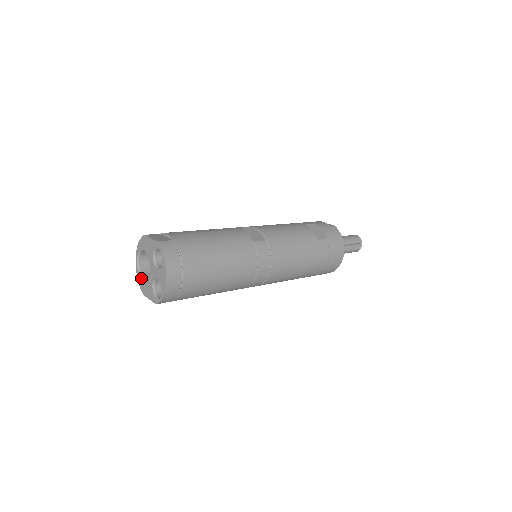
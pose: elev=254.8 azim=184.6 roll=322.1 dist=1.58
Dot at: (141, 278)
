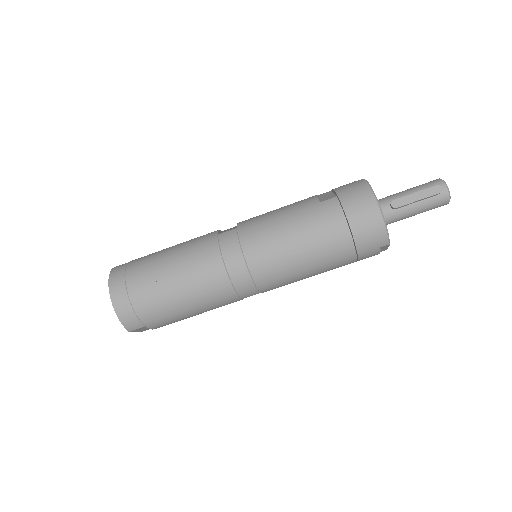
Dot at: occluded
